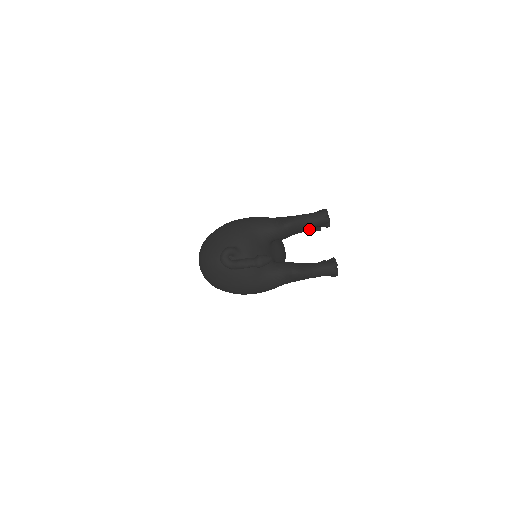
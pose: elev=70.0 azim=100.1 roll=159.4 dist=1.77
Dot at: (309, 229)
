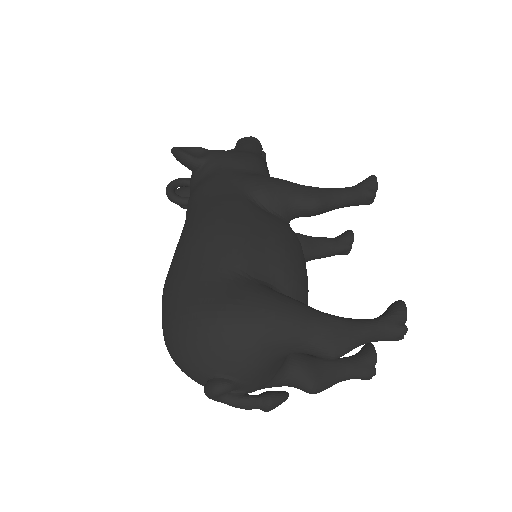
Dot at: occluded
